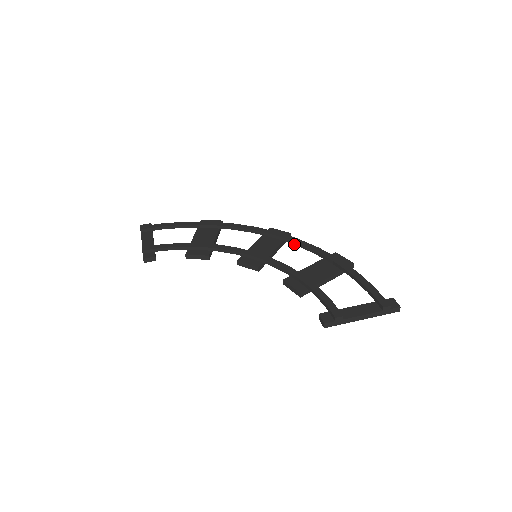
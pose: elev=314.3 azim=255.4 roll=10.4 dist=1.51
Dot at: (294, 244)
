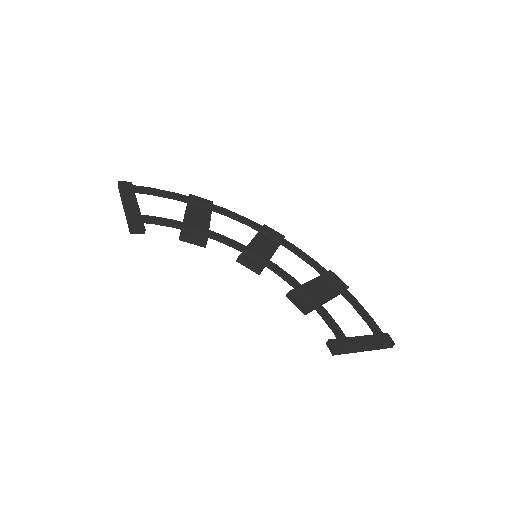
Dot at: (292, 251)
